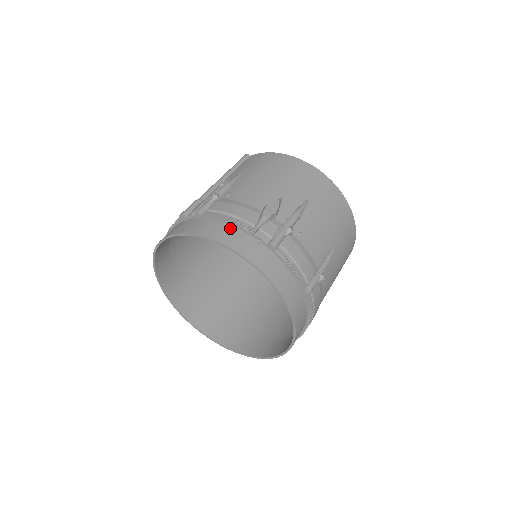
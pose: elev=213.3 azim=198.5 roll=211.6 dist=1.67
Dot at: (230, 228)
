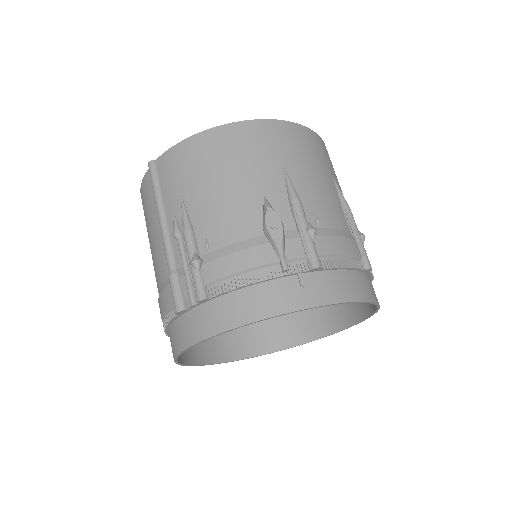
Dot at: (258, 289)
